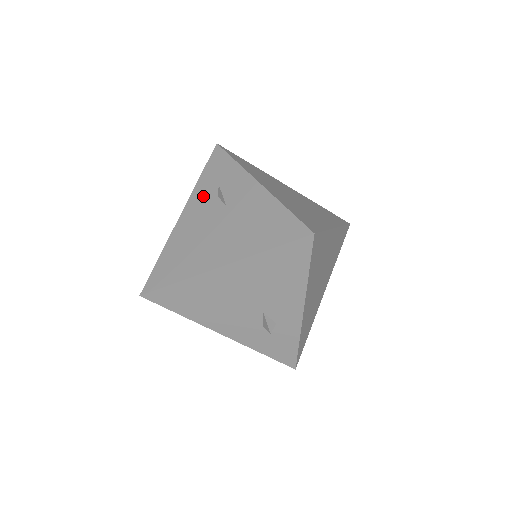
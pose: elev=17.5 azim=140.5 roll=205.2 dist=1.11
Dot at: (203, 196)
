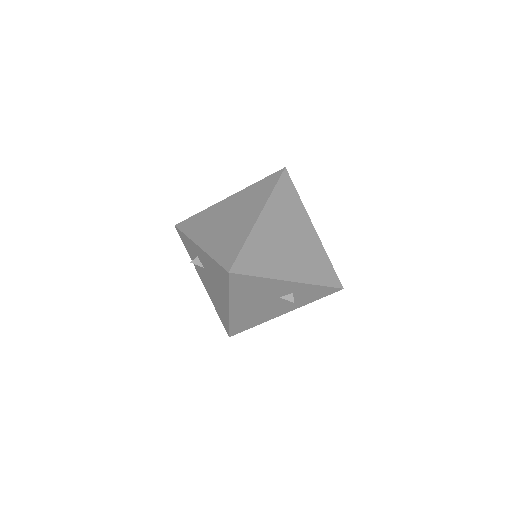
Dot at: (197, 265)
